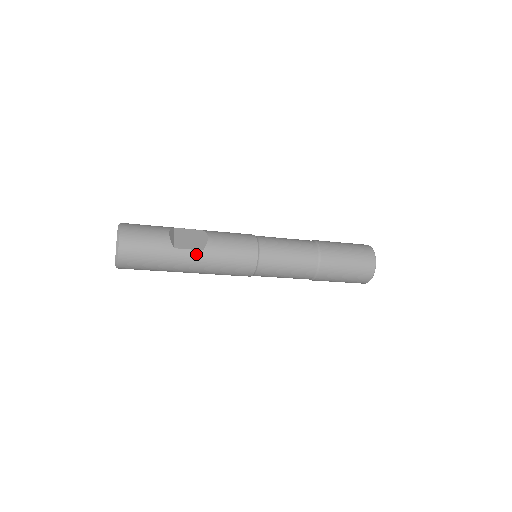
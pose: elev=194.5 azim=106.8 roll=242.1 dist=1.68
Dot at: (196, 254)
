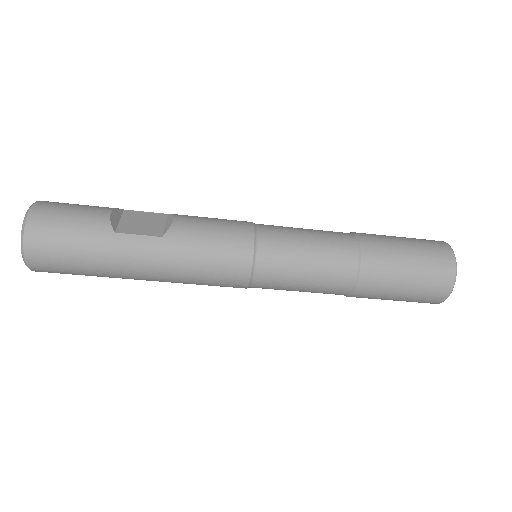
Dot at: (151, 242)
